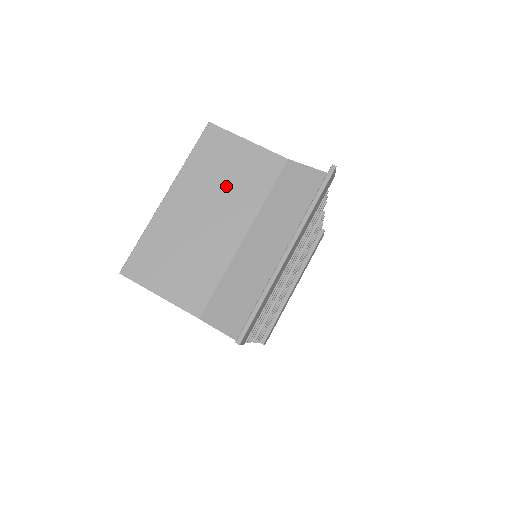
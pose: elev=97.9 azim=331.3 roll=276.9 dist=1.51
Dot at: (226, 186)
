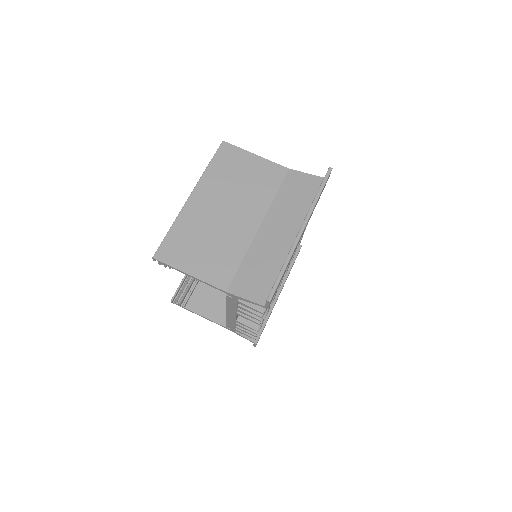
Dot at: (241, 188)
